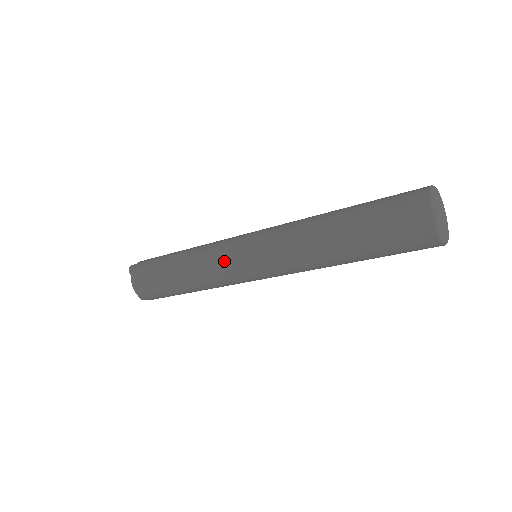
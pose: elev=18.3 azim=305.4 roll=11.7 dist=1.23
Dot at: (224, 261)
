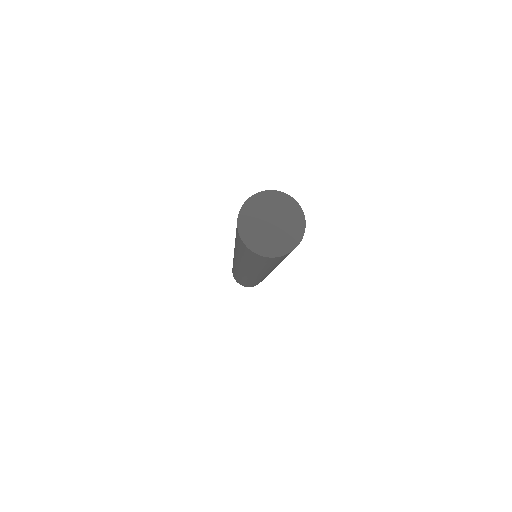
Dot at: occluded
